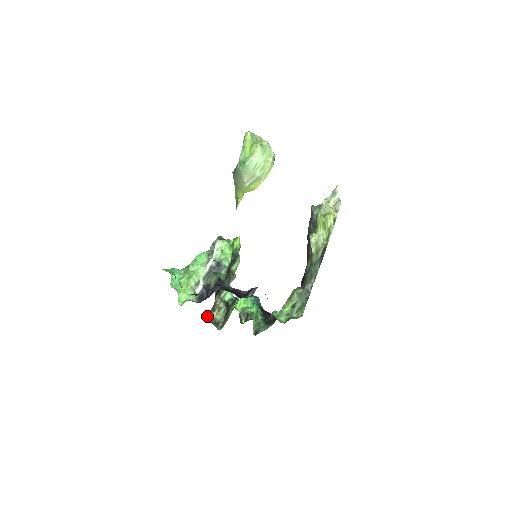
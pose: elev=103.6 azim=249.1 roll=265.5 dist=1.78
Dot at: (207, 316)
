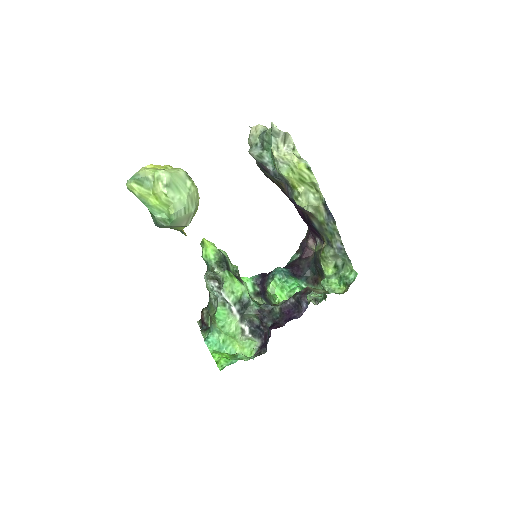
Dot at: occluded
